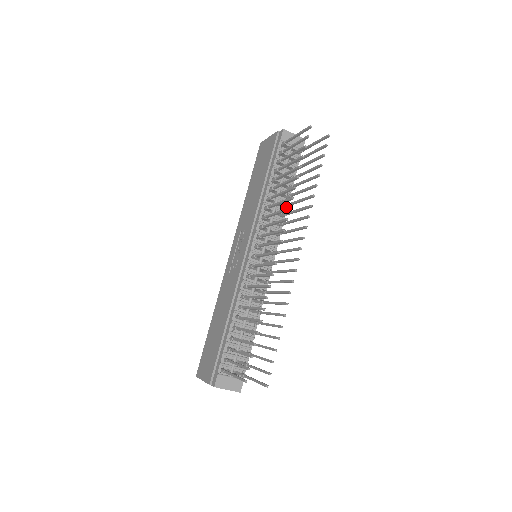
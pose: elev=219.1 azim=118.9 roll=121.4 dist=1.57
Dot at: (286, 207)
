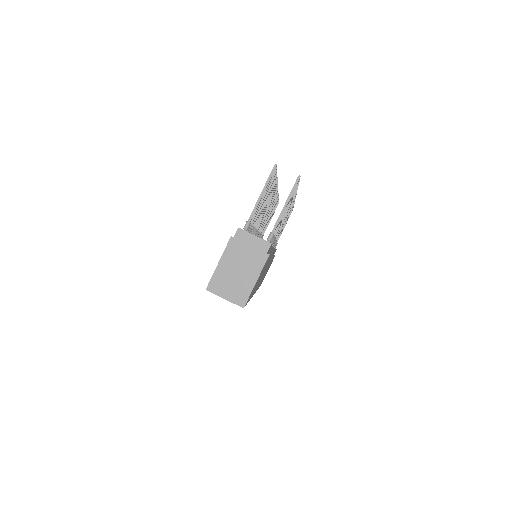
Dot at: occluded
